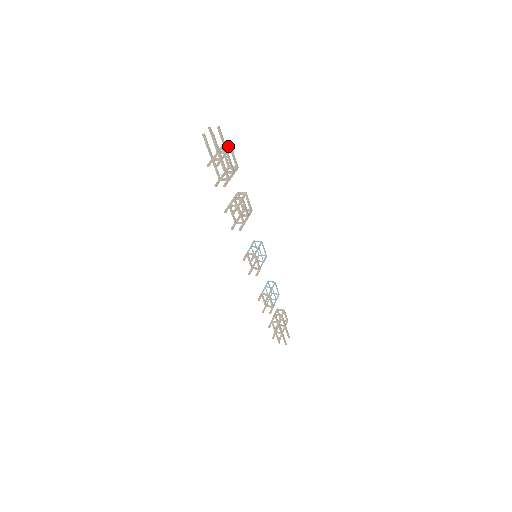
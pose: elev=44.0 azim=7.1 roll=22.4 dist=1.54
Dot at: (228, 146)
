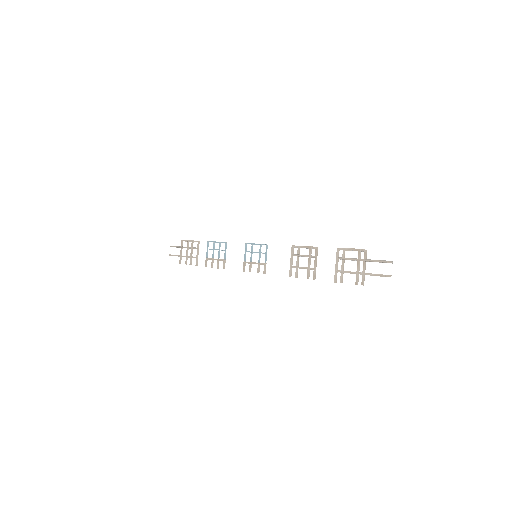
Dot at: (366, 251)
